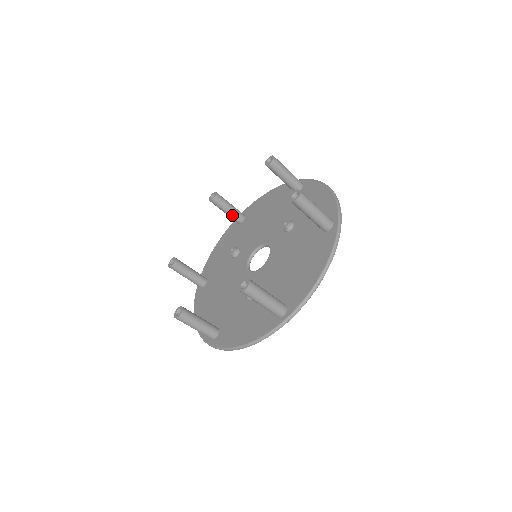
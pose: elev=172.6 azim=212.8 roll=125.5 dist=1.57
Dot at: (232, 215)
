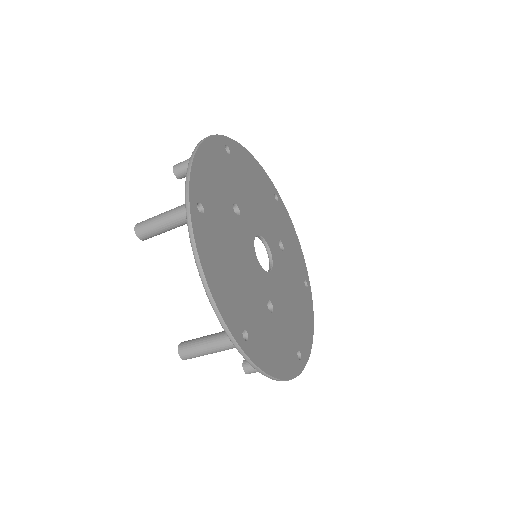
Dot at: occluded
